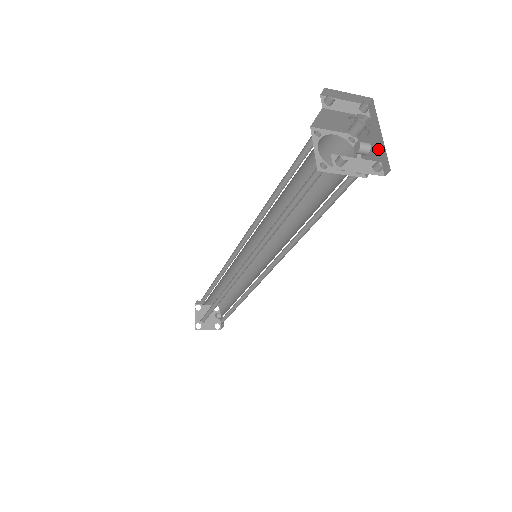
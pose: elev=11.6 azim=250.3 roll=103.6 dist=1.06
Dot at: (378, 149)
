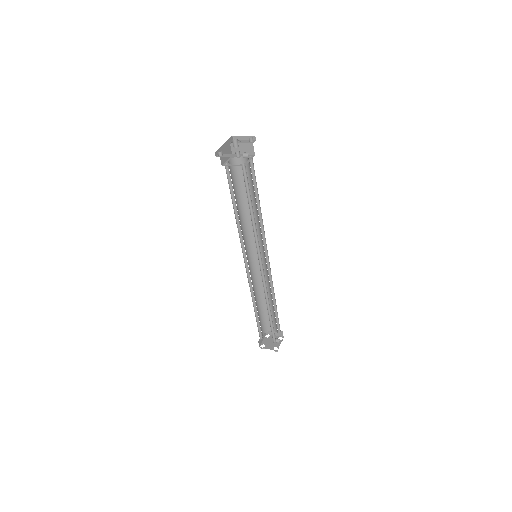
Dot at: occluded
